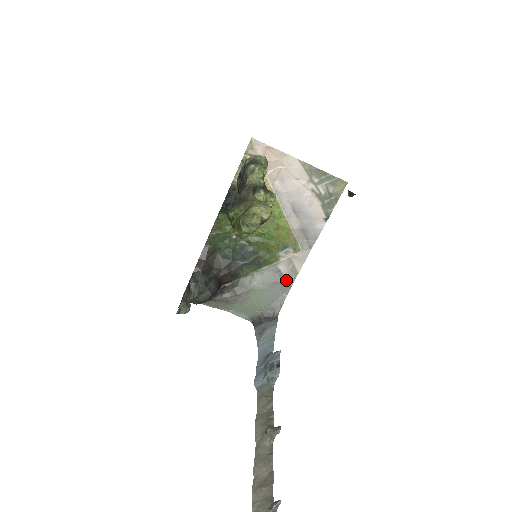
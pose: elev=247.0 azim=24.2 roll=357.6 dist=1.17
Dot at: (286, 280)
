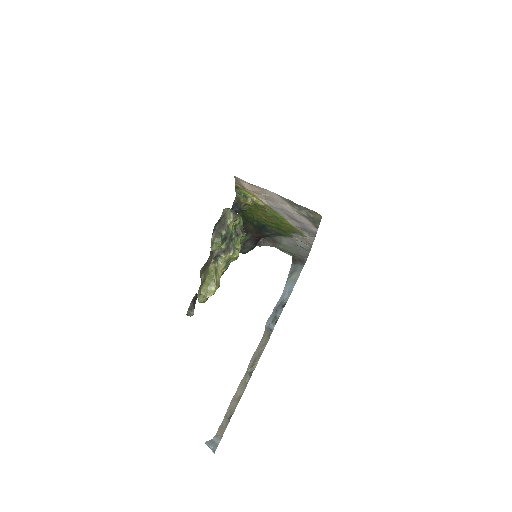
Dot at: (306, 245)
